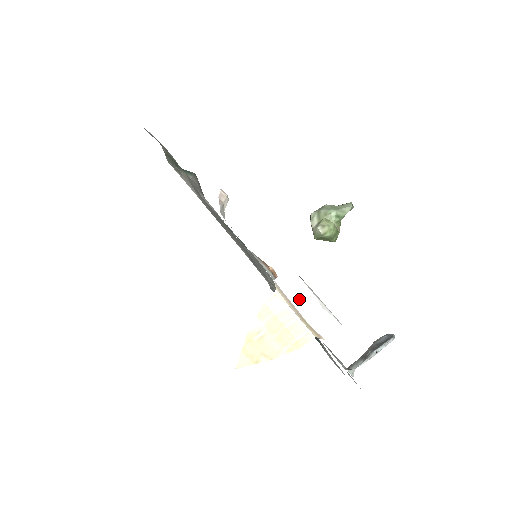
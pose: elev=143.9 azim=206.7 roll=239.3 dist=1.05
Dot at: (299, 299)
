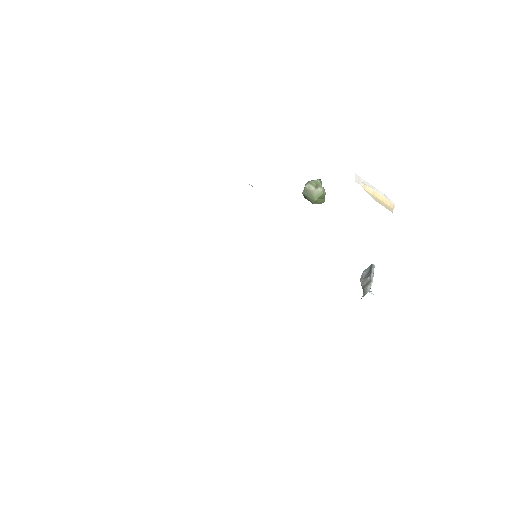
Dot at: occluded
